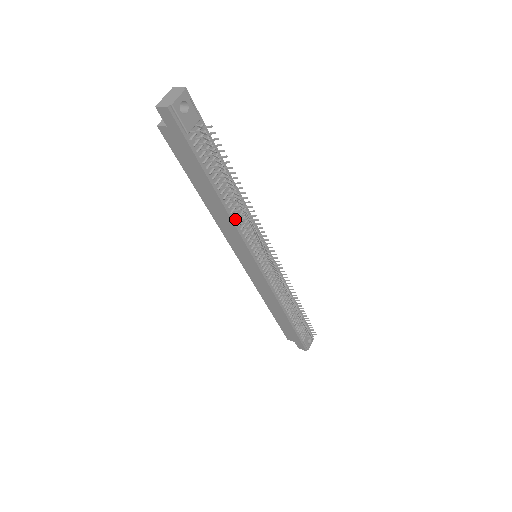
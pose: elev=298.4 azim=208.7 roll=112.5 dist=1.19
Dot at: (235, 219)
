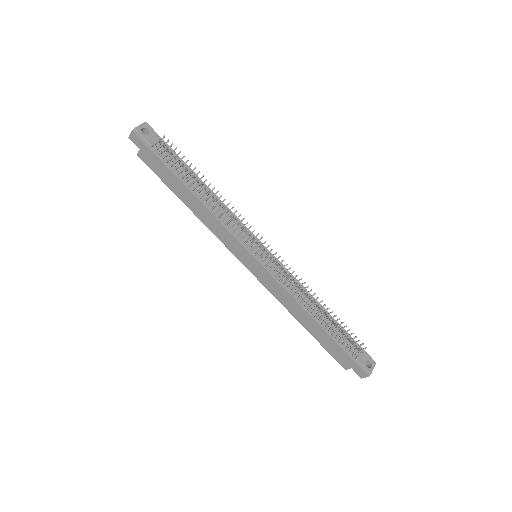
Dot at: (214, 212)
